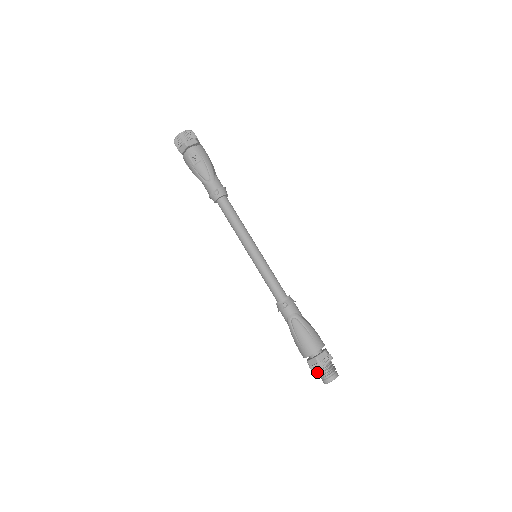
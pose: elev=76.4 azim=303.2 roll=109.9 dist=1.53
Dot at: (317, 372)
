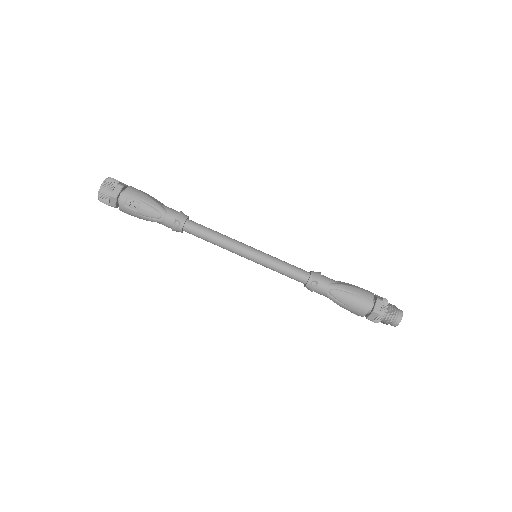
Dot at: (382, 322)
